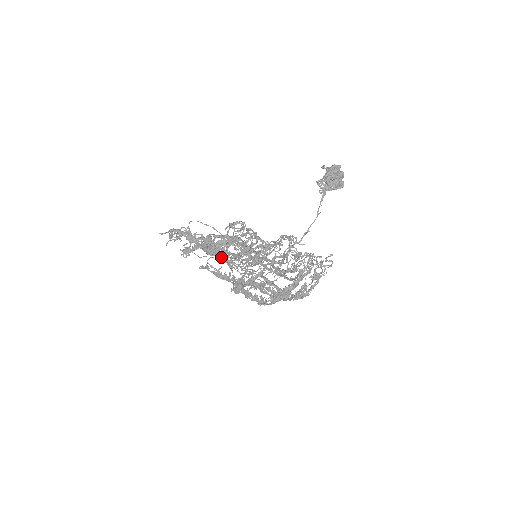
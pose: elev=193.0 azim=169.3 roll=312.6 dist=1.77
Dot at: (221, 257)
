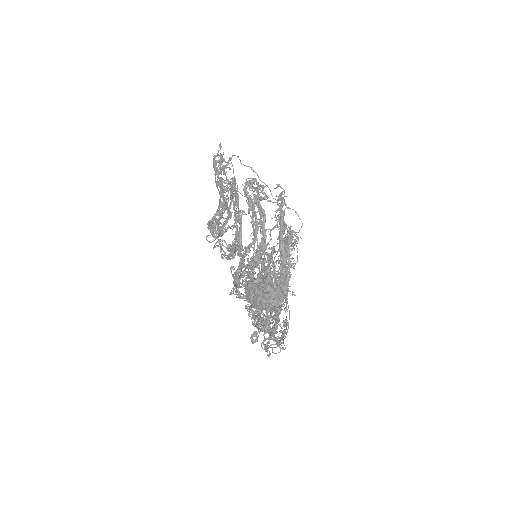
Dot at: (236, 226)
